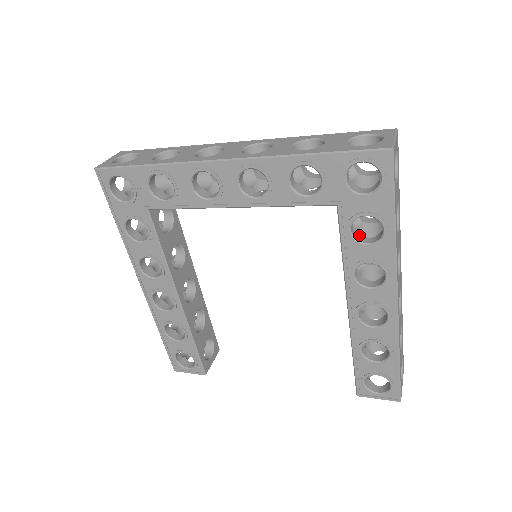
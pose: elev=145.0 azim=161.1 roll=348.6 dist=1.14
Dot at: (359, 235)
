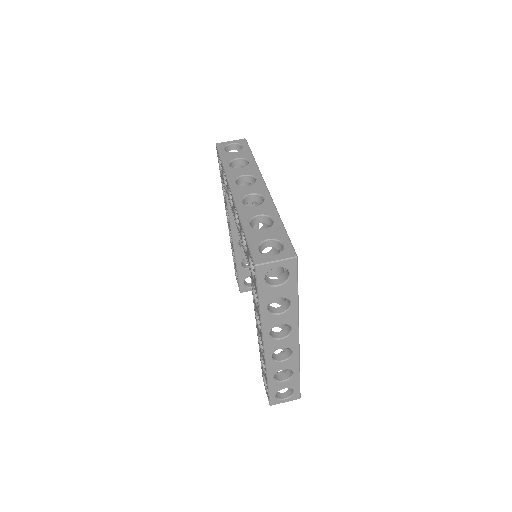
Dot at: occluded
